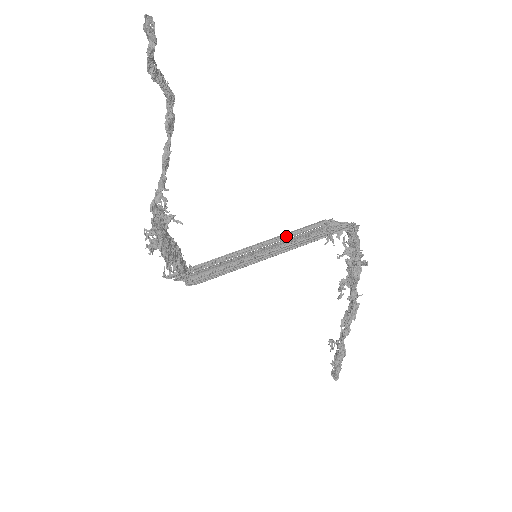
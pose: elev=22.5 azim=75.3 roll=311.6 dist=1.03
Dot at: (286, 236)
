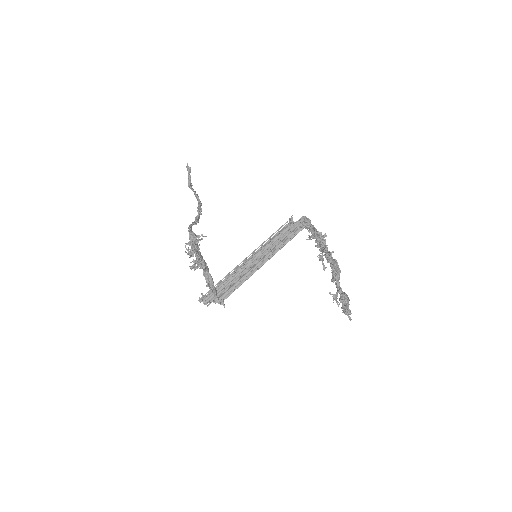
Dot at: (271, 240)
